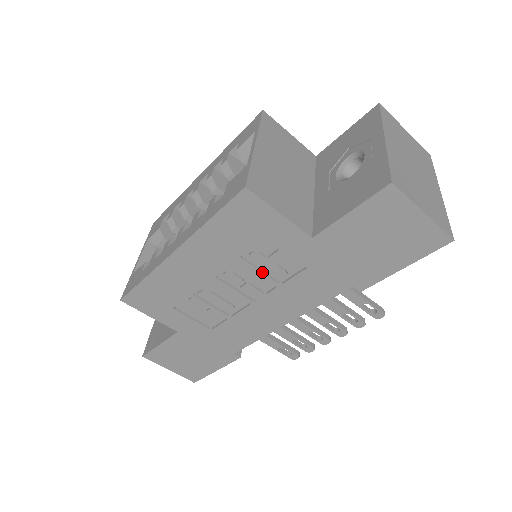
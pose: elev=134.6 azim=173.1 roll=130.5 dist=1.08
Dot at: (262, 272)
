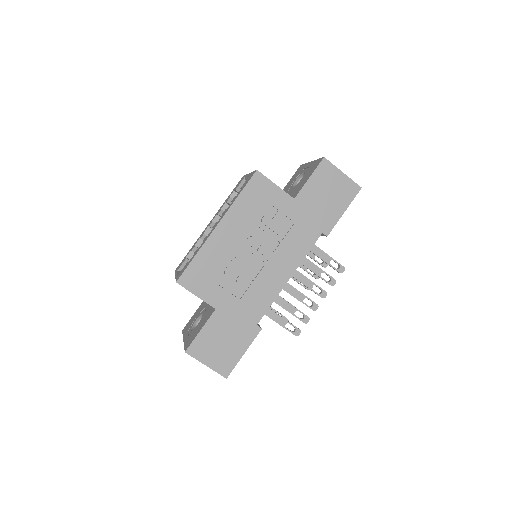
Dot at: (270, 232)
